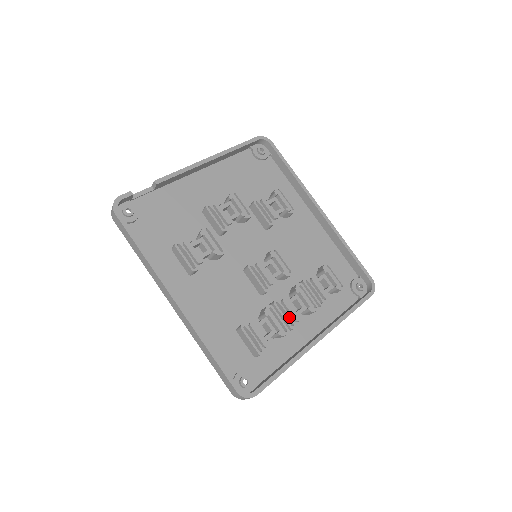
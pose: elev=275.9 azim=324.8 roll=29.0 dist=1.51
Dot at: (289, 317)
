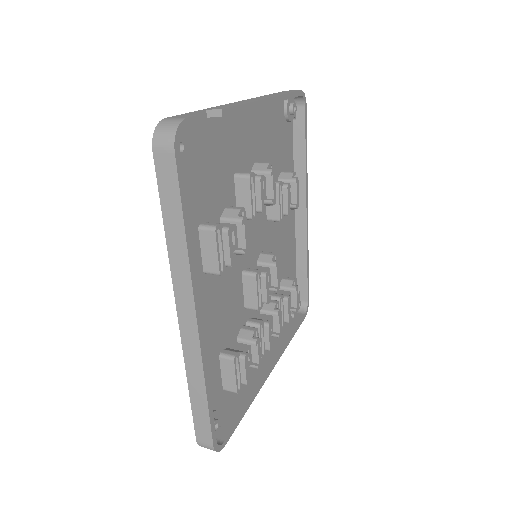
Dot at: (263, 343)
